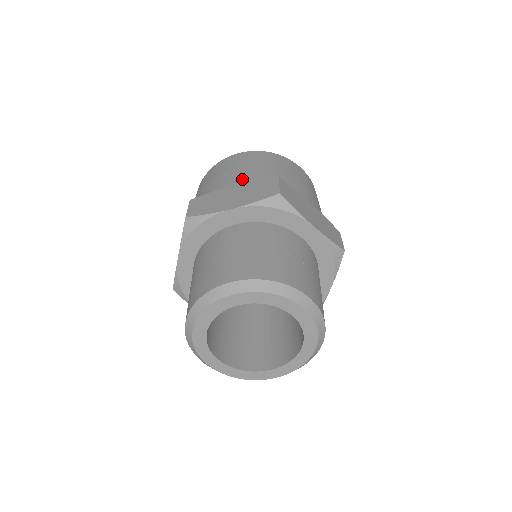
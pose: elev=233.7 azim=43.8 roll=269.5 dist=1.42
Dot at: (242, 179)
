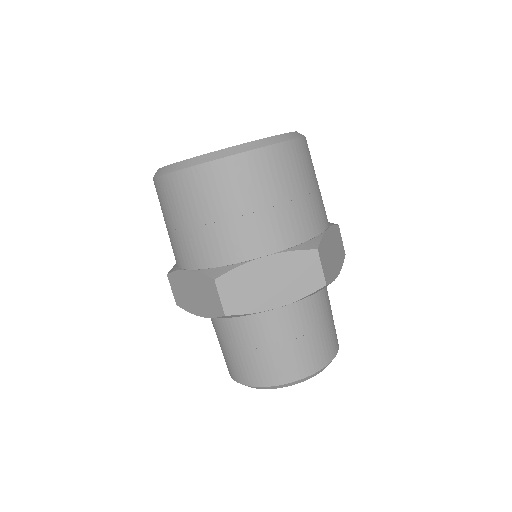
Dot at: (270, 241)
